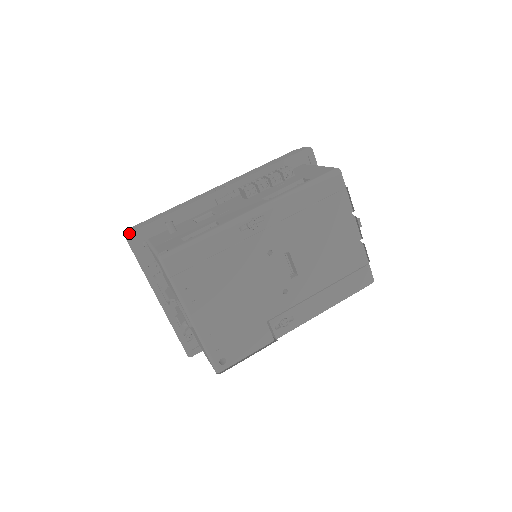
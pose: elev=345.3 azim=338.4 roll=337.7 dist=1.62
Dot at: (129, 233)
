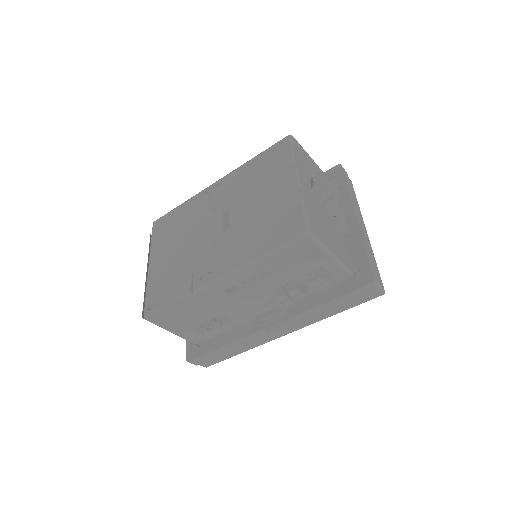
Dot at: occluded
